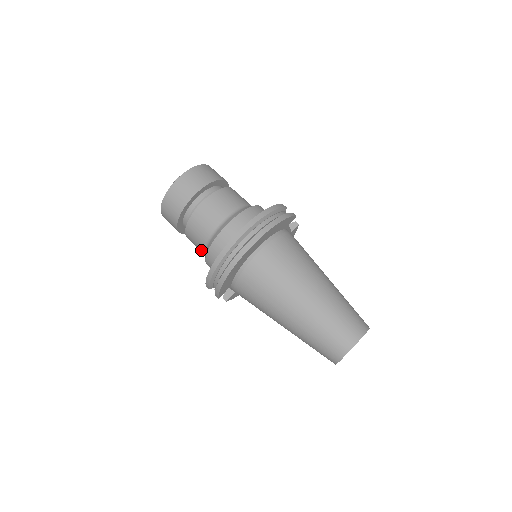
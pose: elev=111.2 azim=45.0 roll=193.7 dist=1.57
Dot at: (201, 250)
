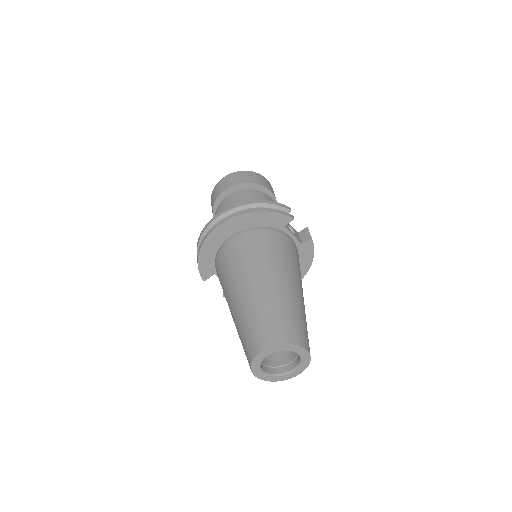
Dot at: occluded
